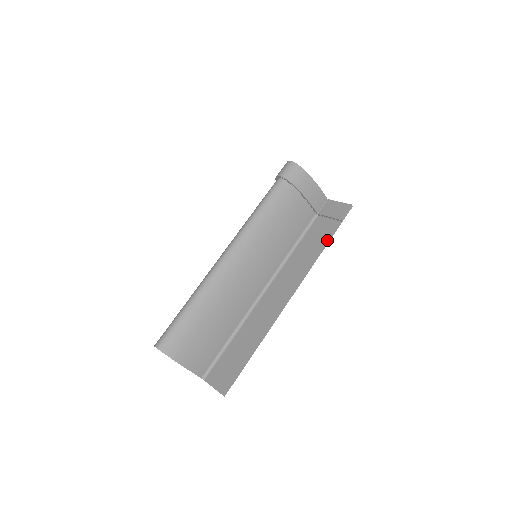
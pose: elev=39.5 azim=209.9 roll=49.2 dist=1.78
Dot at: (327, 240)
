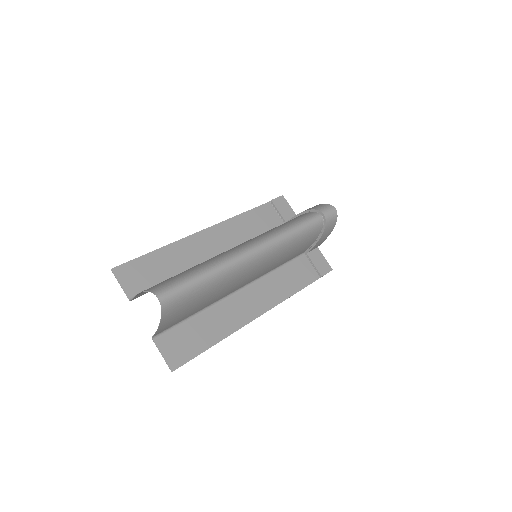
Dot at: (305, 284)
